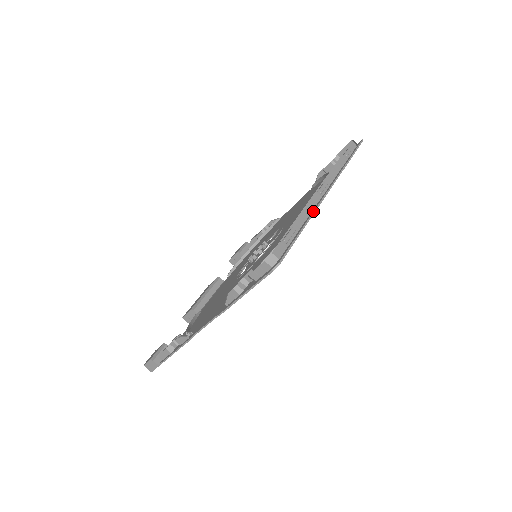
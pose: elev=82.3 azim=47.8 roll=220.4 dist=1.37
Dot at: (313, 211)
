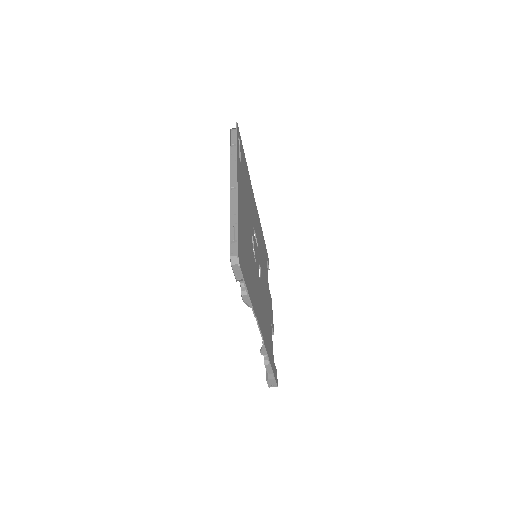
Dot at: (236, 204)
